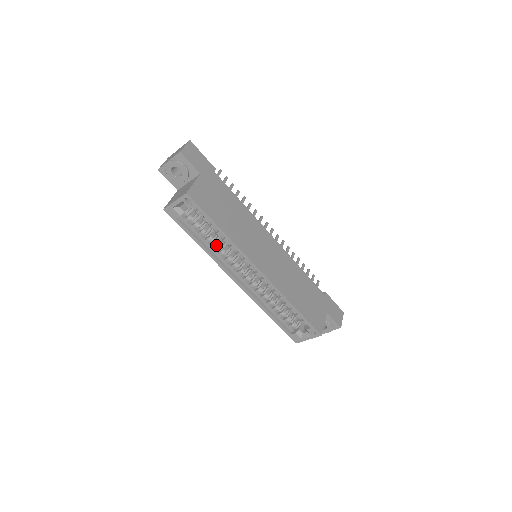
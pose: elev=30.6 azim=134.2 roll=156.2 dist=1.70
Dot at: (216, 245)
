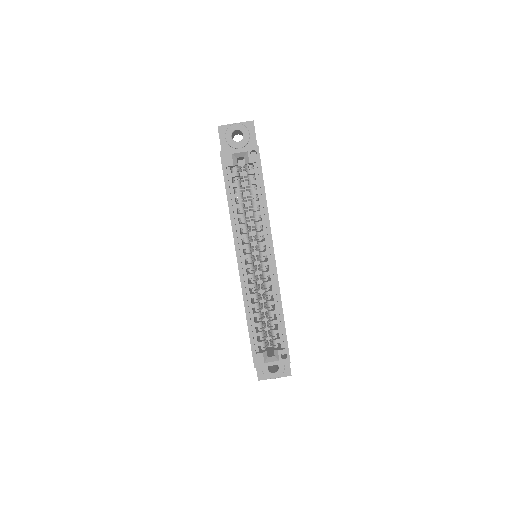
Dot at: (244, 215)
